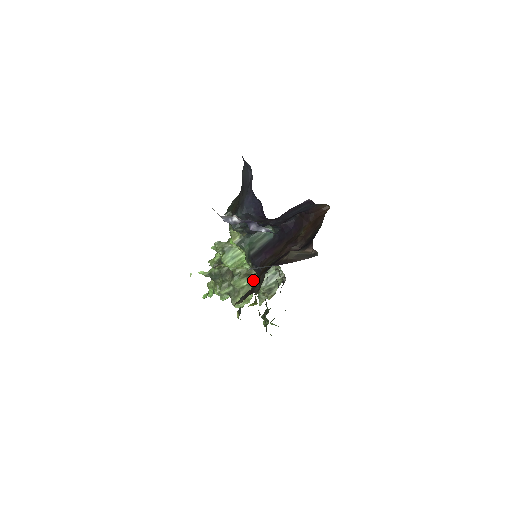
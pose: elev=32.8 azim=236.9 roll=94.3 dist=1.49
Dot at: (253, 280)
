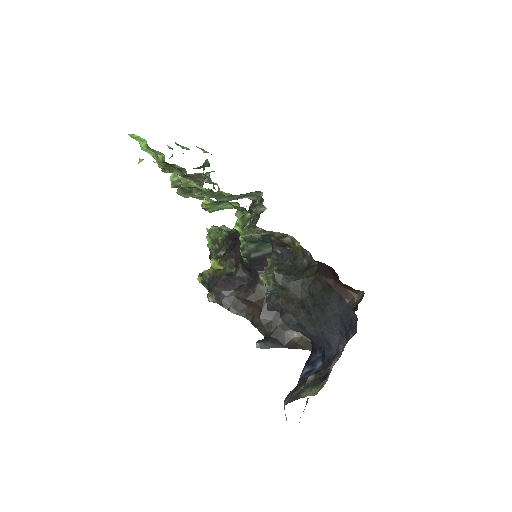
Dot at: (220, 195)
